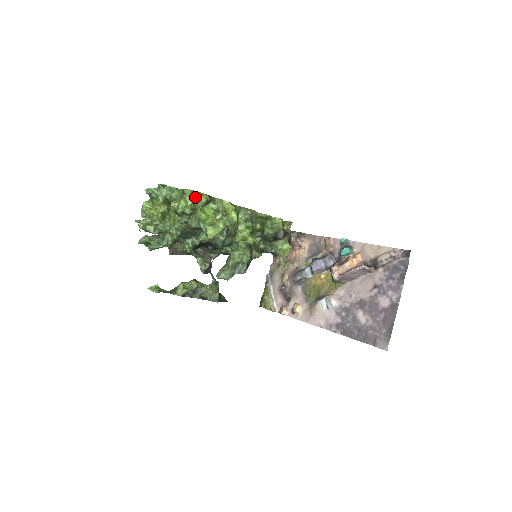
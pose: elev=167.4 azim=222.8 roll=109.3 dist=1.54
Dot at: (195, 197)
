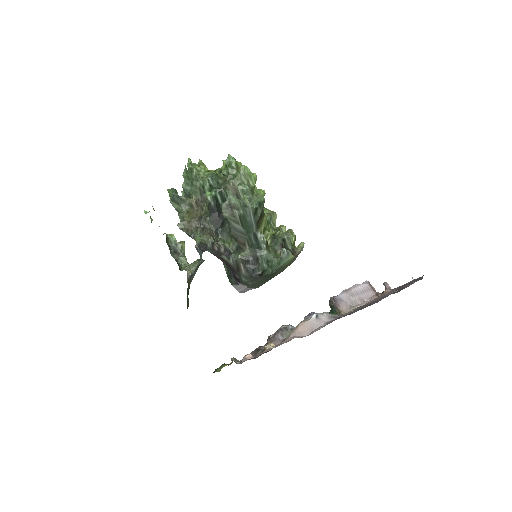
Dot at: occluded
